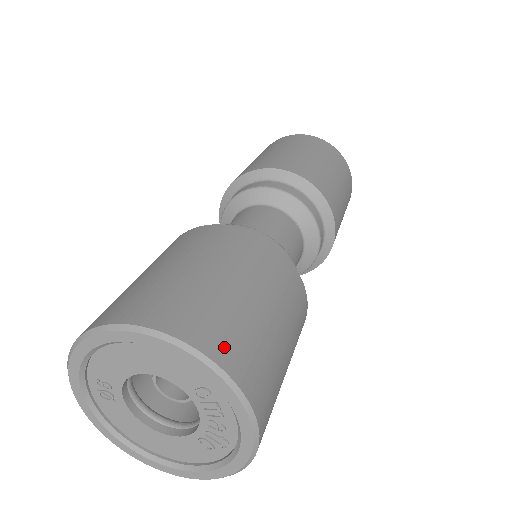
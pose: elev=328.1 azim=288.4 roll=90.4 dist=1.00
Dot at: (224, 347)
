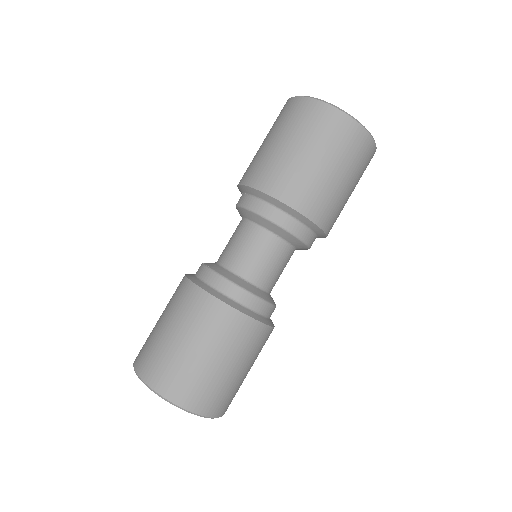
Dot at: (165, 385)
